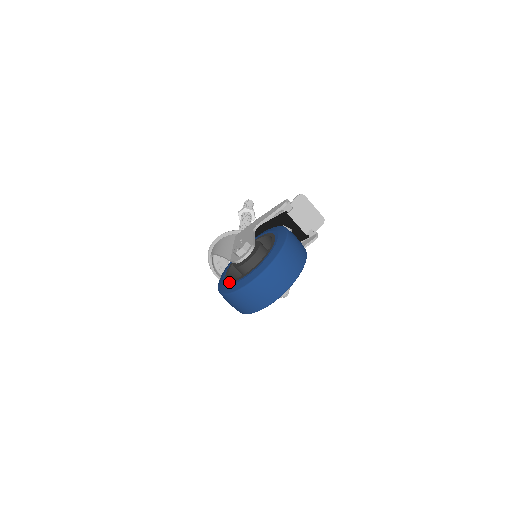
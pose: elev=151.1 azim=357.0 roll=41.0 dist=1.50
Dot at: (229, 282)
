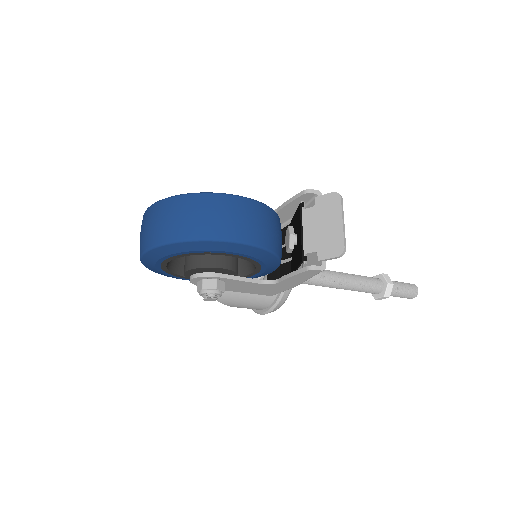
Dot at: occluded
